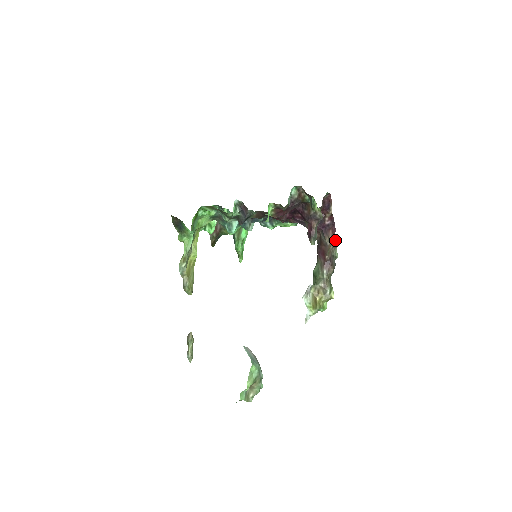
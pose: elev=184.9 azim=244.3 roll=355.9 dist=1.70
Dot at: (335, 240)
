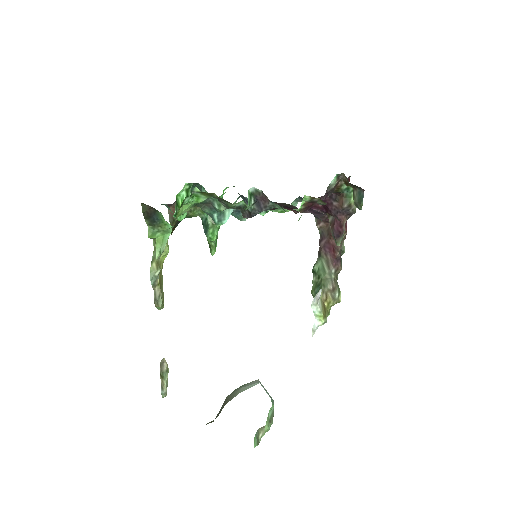
Dot at: (346, 232)
